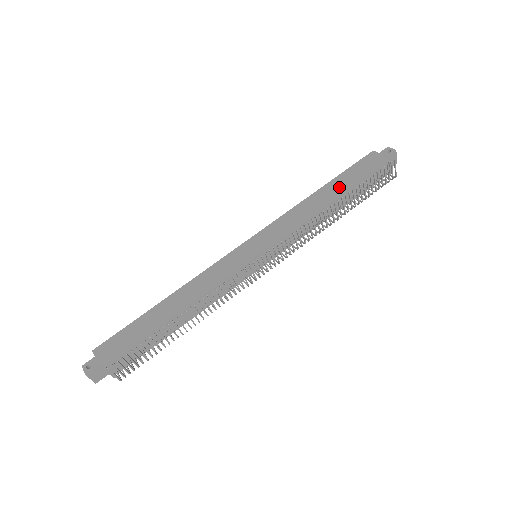
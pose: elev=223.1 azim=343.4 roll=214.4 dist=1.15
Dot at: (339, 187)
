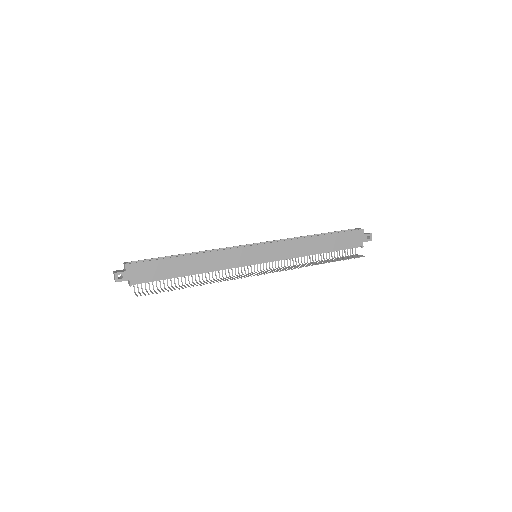
Dot at: (329, 245)
